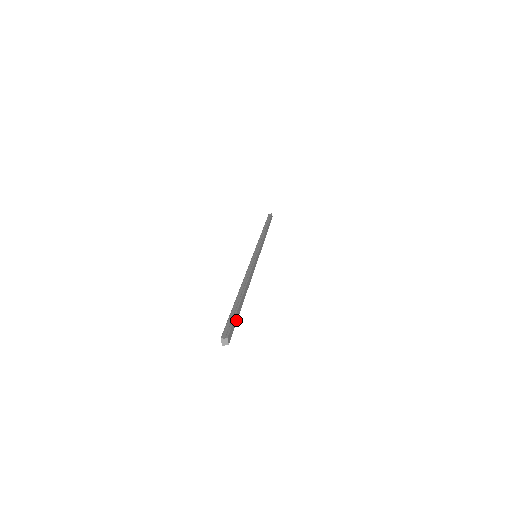
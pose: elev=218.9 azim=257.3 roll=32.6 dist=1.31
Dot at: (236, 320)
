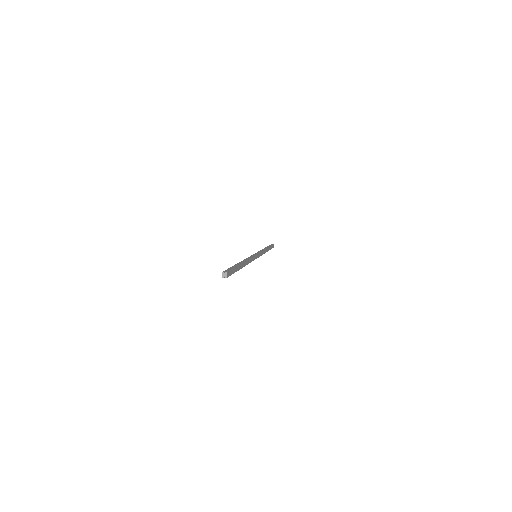
Dot at: (234, 271)
